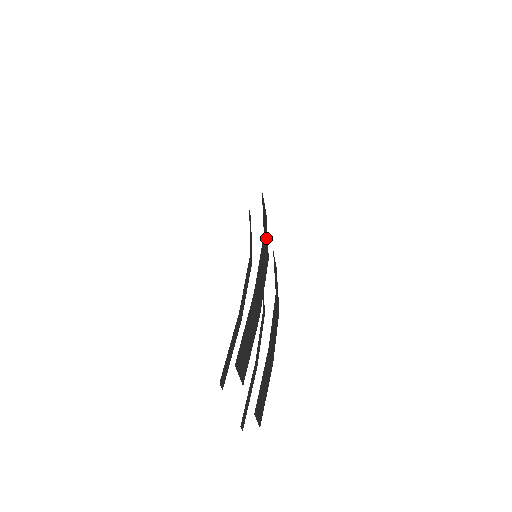
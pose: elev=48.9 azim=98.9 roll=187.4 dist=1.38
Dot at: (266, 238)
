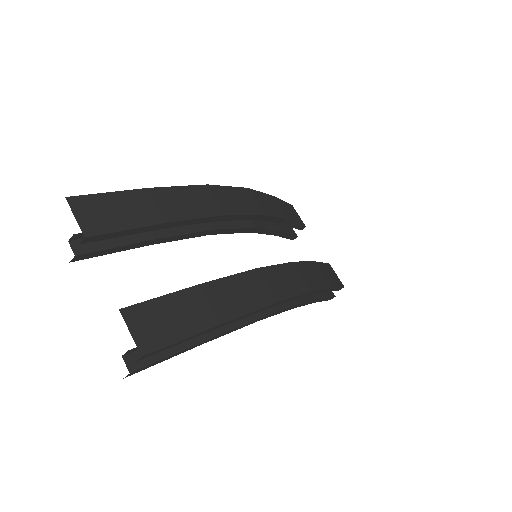
Dot at: (230, 204)
